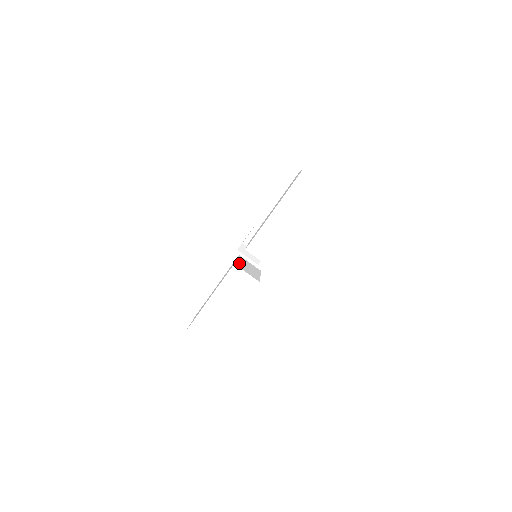
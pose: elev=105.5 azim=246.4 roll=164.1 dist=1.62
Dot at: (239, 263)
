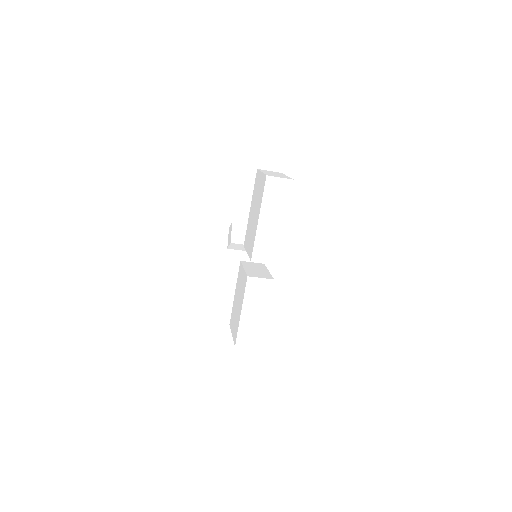
Dot at: (248, 271)
